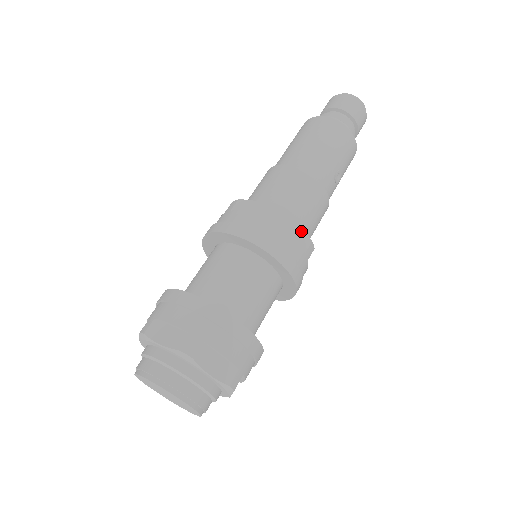
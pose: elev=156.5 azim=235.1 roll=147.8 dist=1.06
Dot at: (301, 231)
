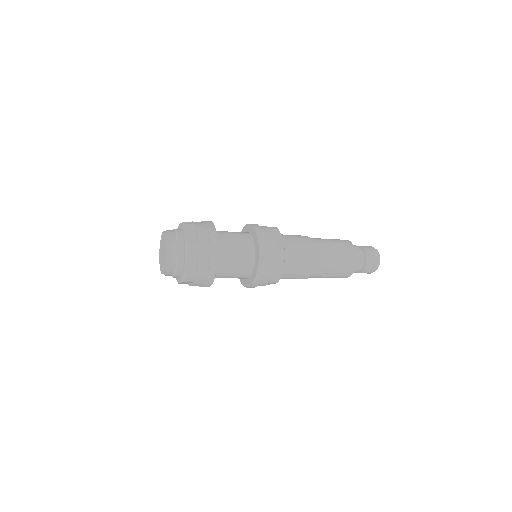
Dot at: (281, 270)
